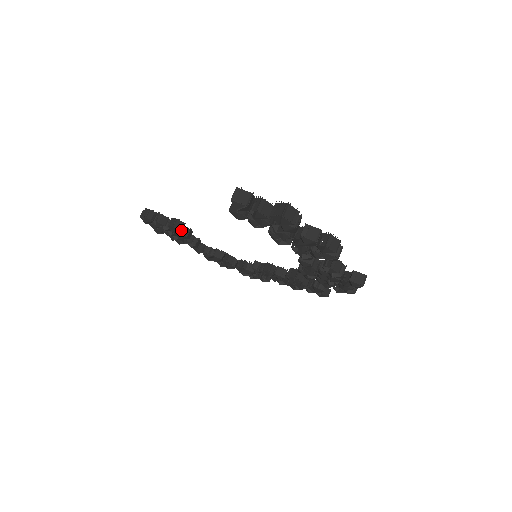
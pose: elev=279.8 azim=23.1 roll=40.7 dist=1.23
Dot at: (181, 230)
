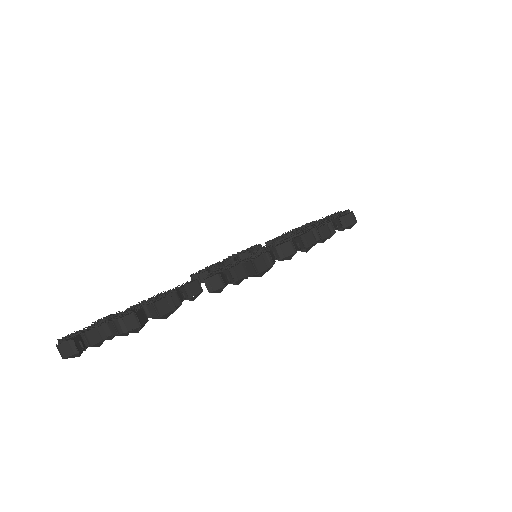
Dot at: occluded
